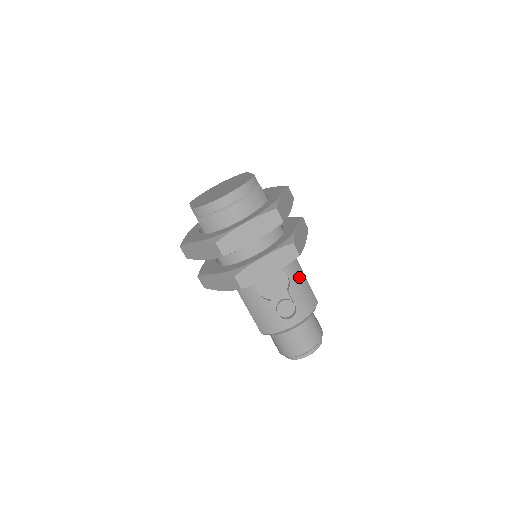
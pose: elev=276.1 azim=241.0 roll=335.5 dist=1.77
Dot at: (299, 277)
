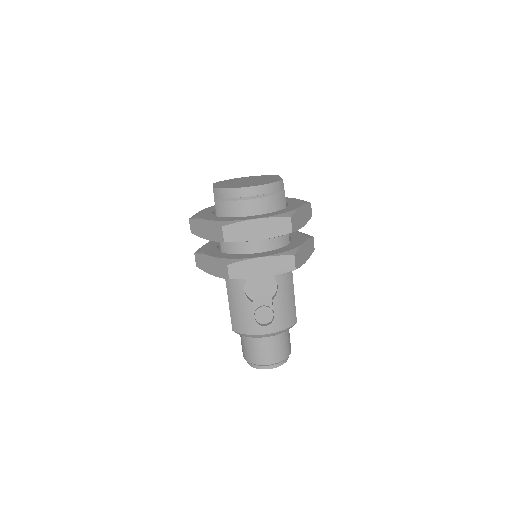
Dot at: (288, 291)
